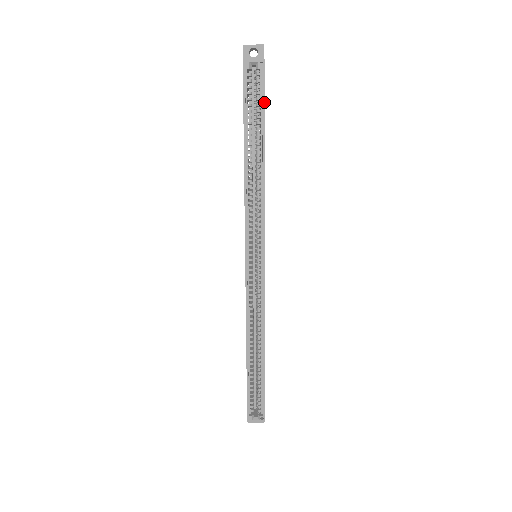
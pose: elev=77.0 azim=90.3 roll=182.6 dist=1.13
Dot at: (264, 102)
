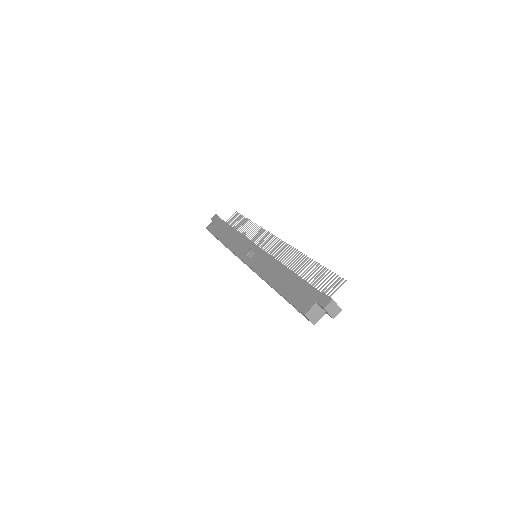
Dot at: (298, 311)
